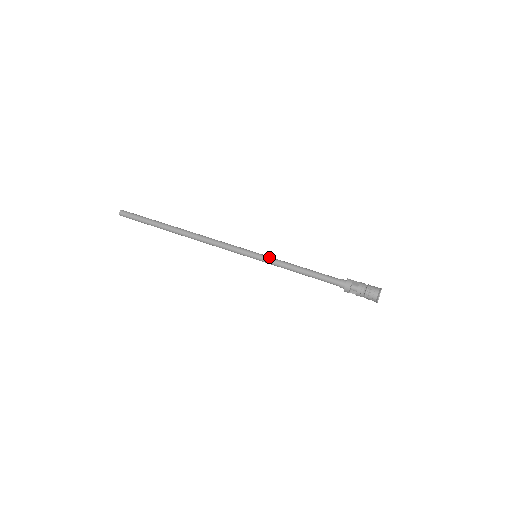
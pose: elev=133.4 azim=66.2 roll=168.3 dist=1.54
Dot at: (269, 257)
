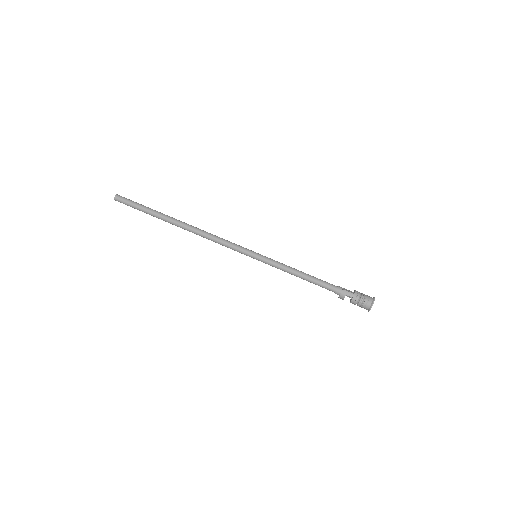
Dot at: (268, 260)
